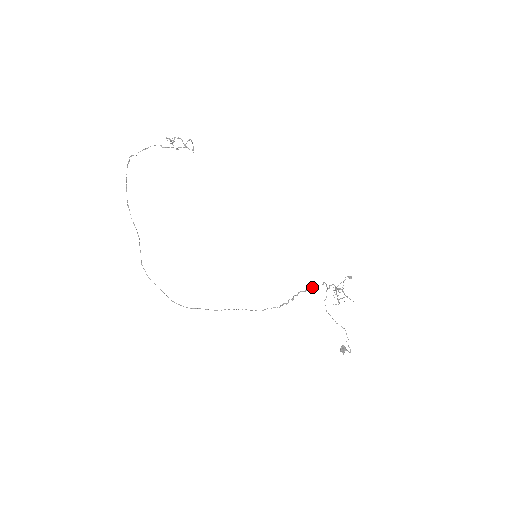
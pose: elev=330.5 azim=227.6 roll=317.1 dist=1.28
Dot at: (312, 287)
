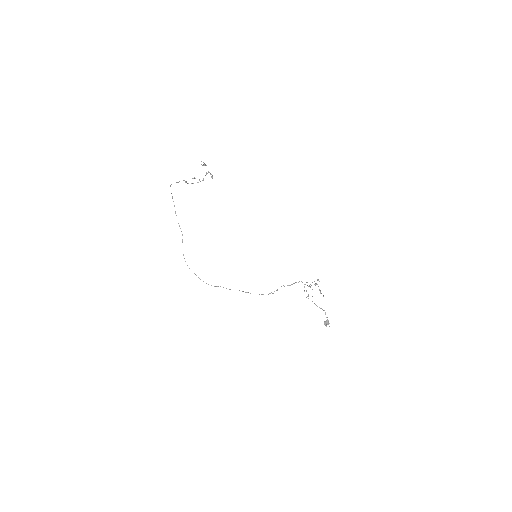
Dot at: (291, 284)
